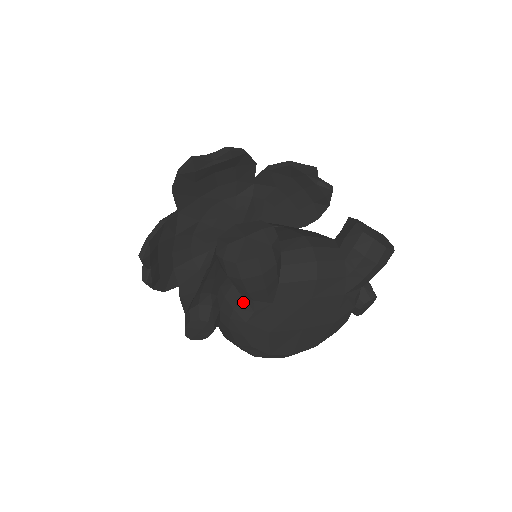
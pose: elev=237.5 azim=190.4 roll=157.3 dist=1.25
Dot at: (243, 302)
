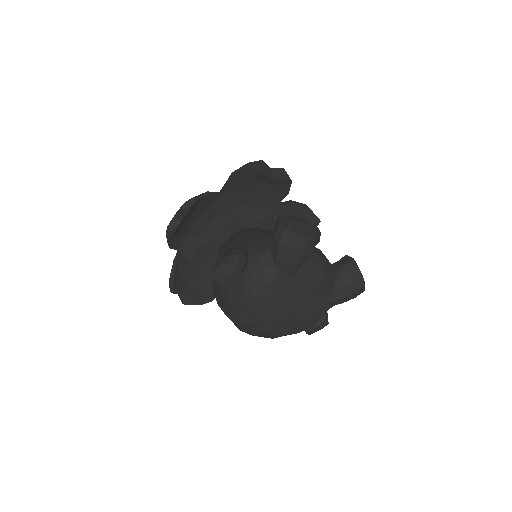
Dot at: (272, 268)
